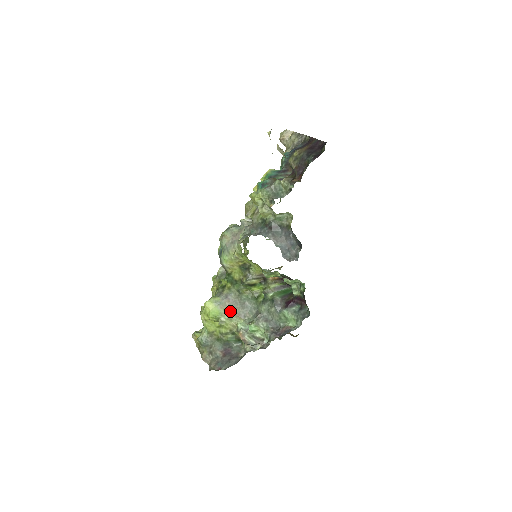
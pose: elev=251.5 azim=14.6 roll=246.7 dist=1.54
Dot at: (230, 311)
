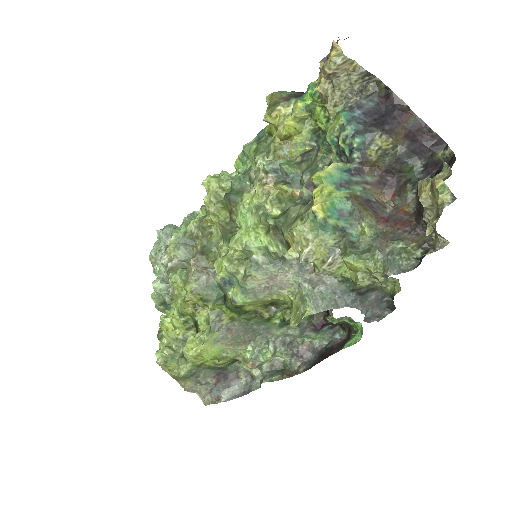
Dot at: (233, 343)
